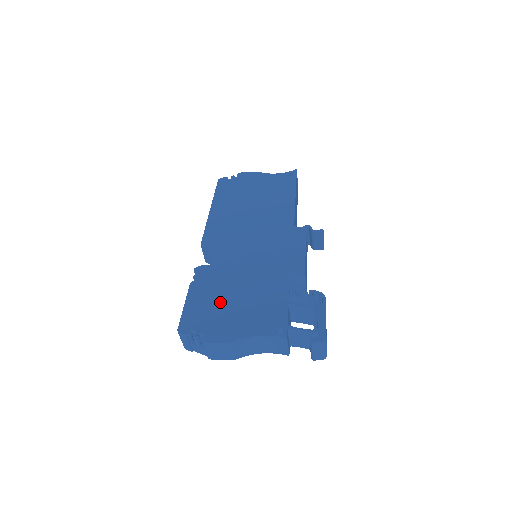
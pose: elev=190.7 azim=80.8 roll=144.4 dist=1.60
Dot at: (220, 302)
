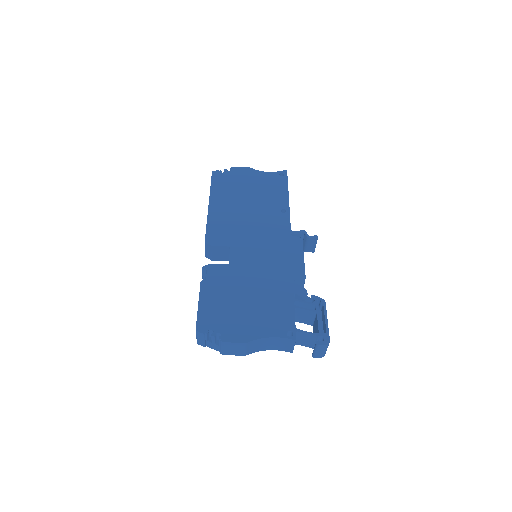
Dot at: (232, 303)
